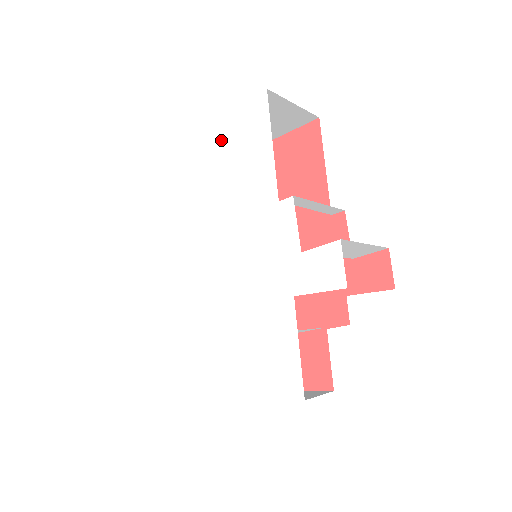
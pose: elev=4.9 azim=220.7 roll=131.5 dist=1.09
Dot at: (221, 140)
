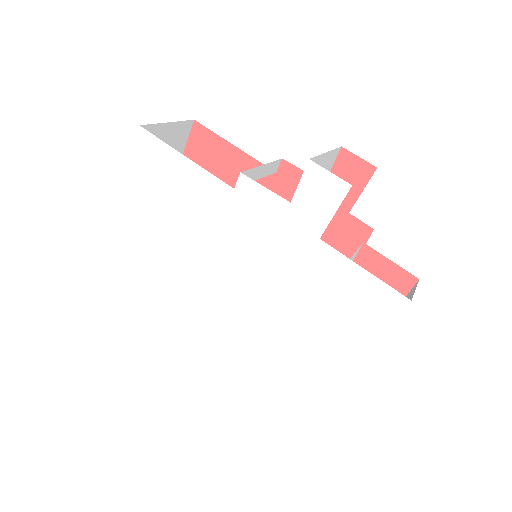
Dot at: (142, 200)
